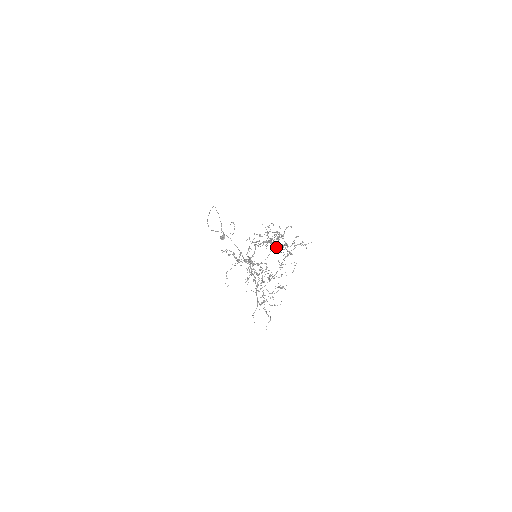
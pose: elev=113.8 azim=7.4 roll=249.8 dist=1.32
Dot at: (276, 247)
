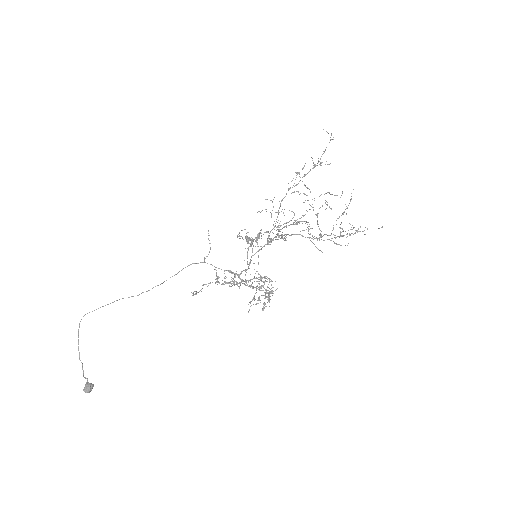
Dot at: occluded
